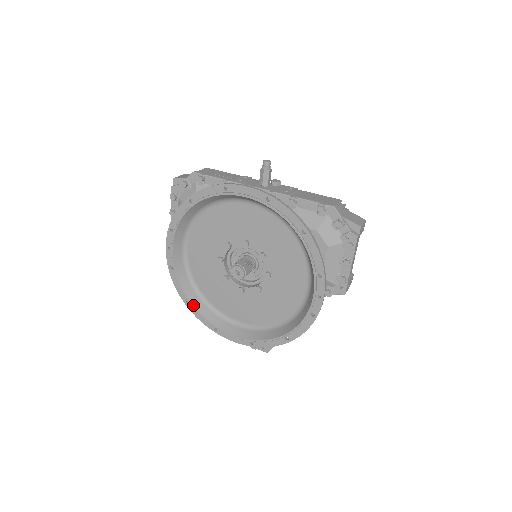
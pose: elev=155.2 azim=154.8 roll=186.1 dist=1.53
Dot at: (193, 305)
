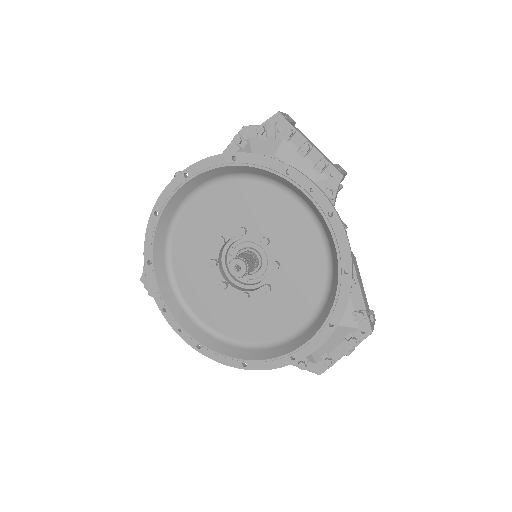
Dot at: (250, 360)
